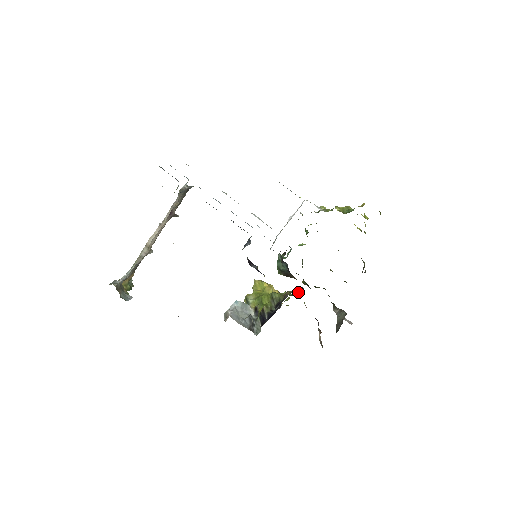
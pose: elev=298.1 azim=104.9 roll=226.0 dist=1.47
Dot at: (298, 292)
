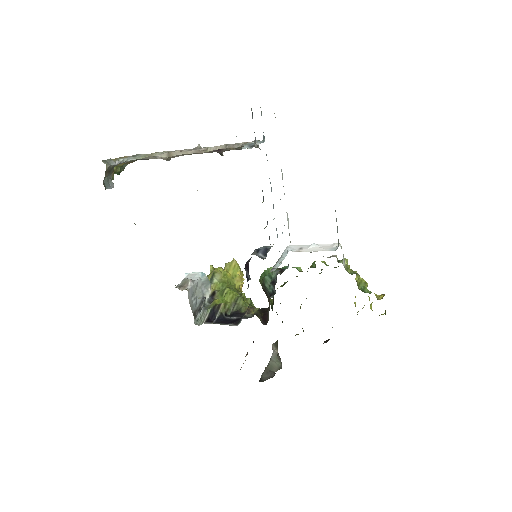
Dot at: (261, 314)
